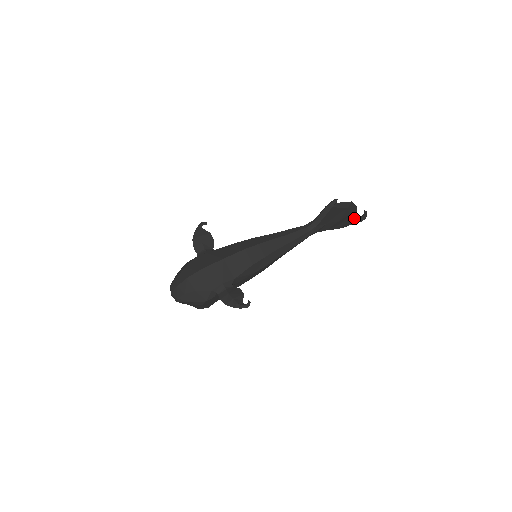
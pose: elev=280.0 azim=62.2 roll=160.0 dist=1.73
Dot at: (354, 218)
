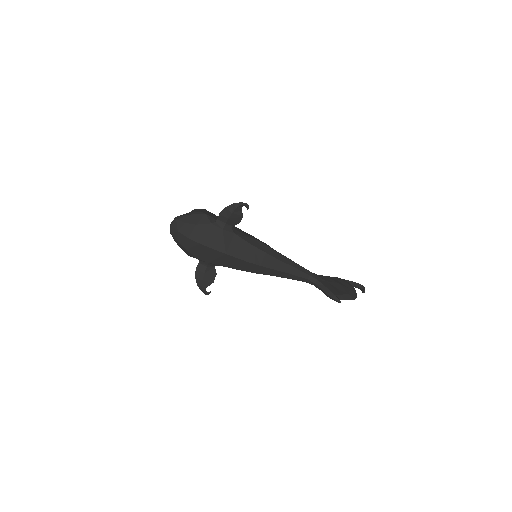
Dot at: occluded
